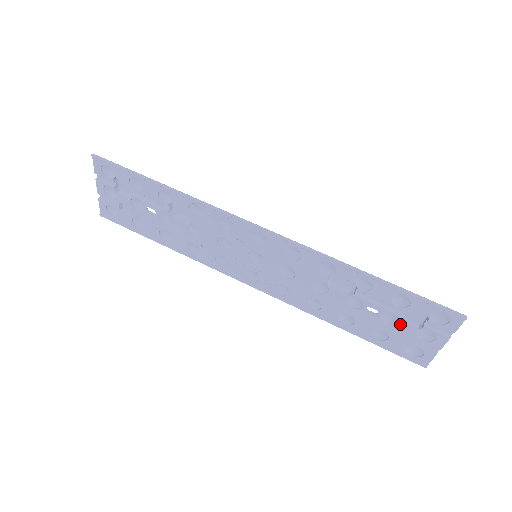
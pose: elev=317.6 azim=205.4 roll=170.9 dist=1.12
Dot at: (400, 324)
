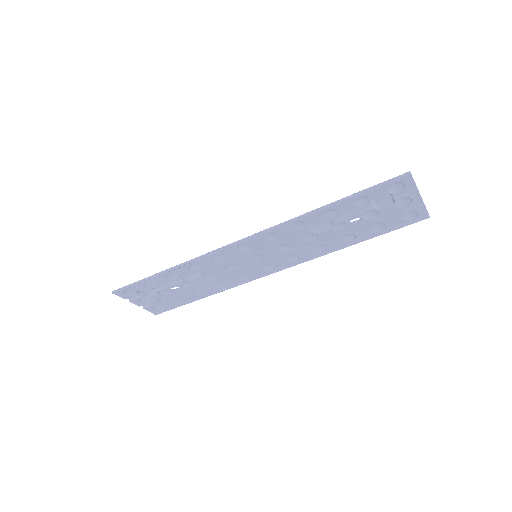
Dot at: (380, 212)
